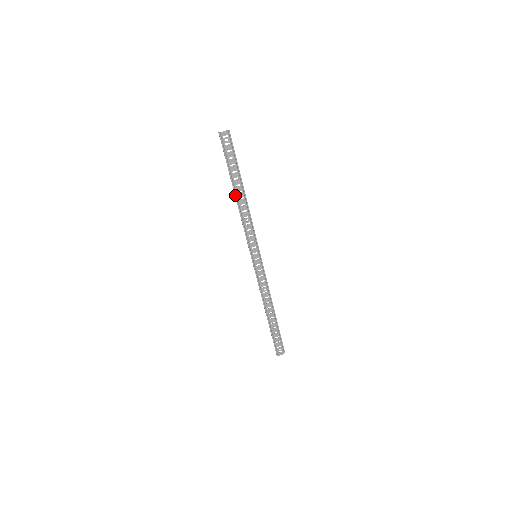
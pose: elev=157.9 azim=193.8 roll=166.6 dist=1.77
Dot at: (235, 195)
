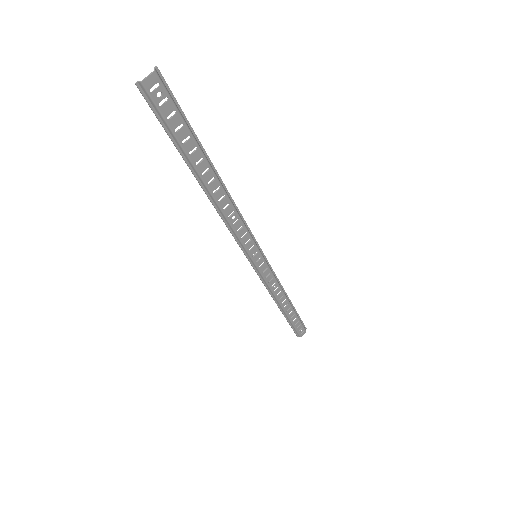
Dot at: (203, 189)
